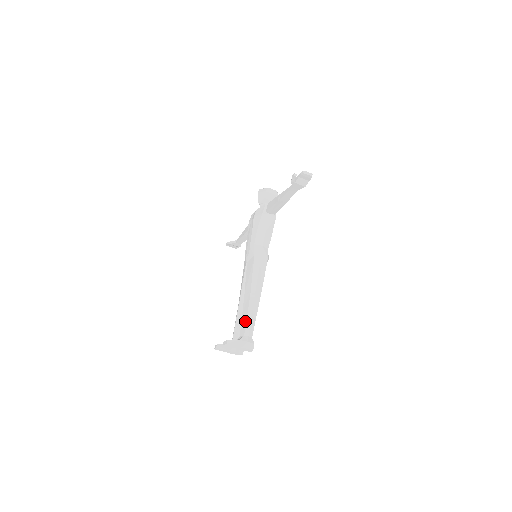
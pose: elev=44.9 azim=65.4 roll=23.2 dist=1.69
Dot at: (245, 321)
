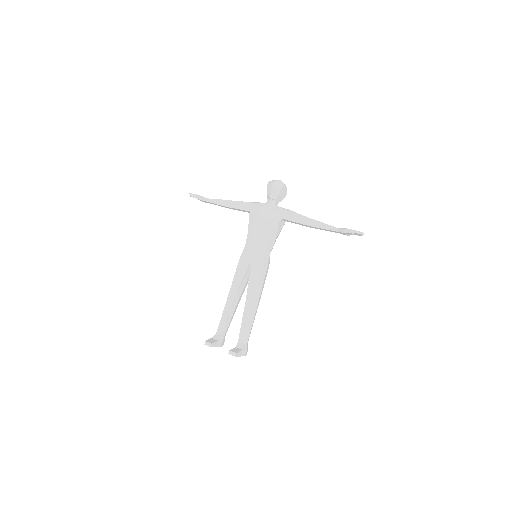
Dot at: (246, 330)
